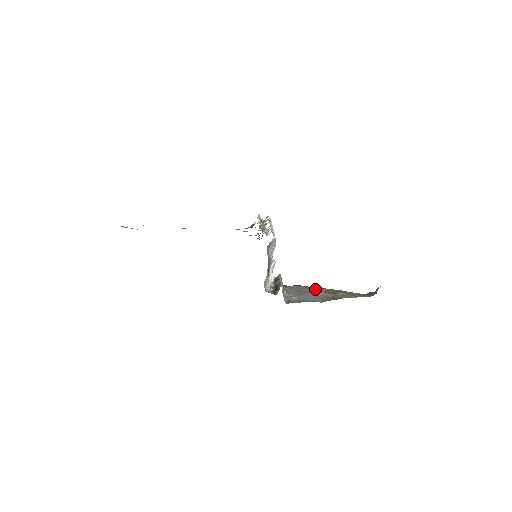
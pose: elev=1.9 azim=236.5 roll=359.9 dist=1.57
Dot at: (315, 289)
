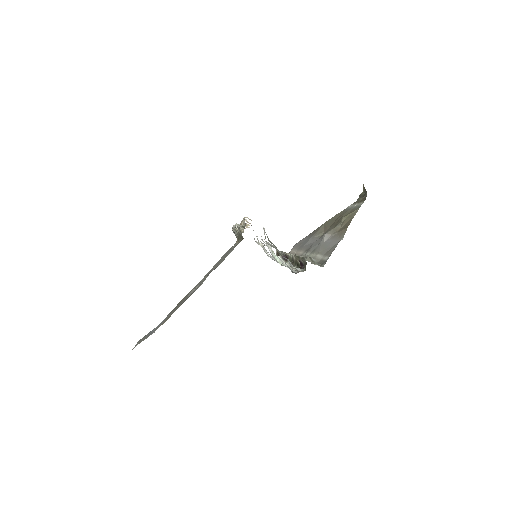
Dot at: (315, 234)
